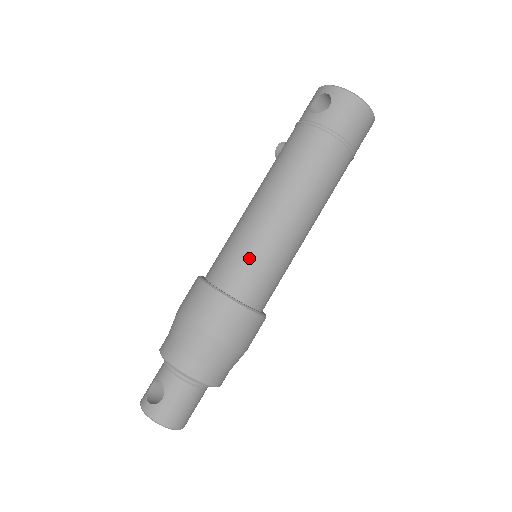
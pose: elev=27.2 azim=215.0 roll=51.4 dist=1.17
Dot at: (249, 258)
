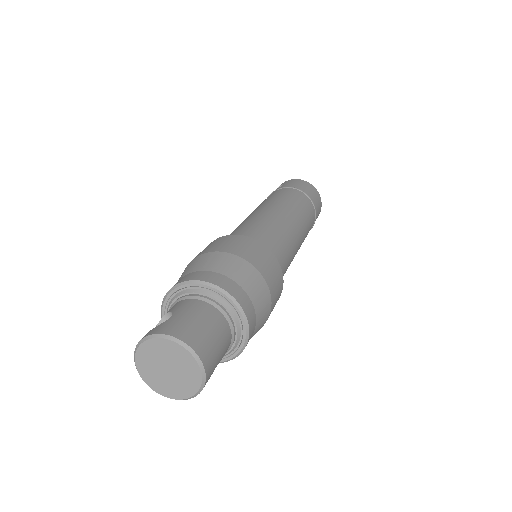
Dot at: (249, 226)
